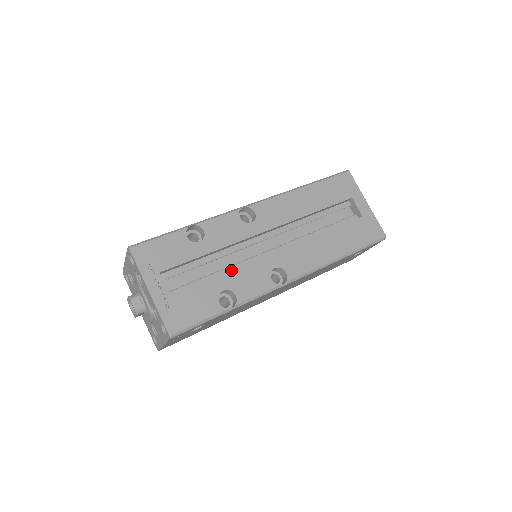
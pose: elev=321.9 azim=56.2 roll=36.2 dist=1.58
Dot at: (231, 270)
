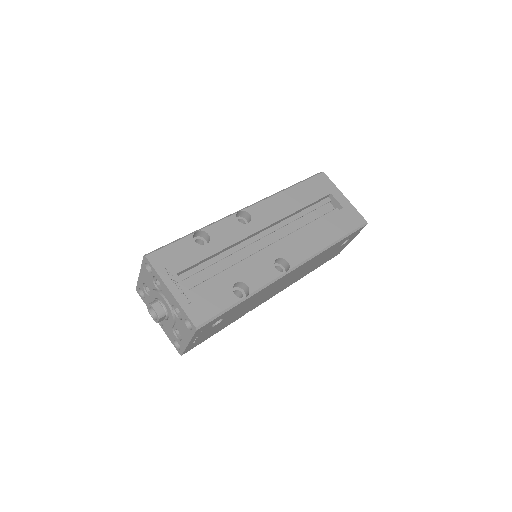
Dot at: occluded
